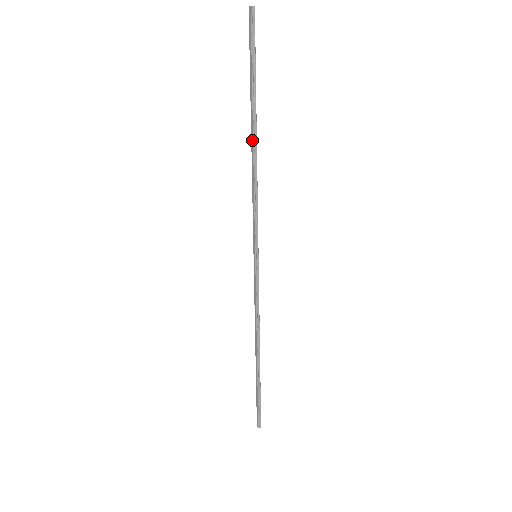
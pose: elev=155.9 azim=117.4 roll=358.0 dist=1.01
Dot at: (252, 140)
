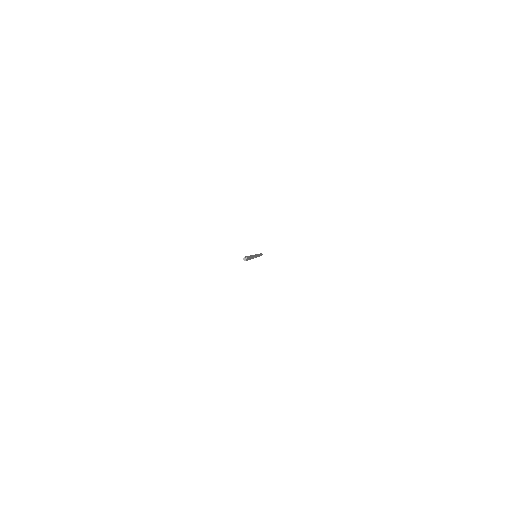
Dot at: occluded
